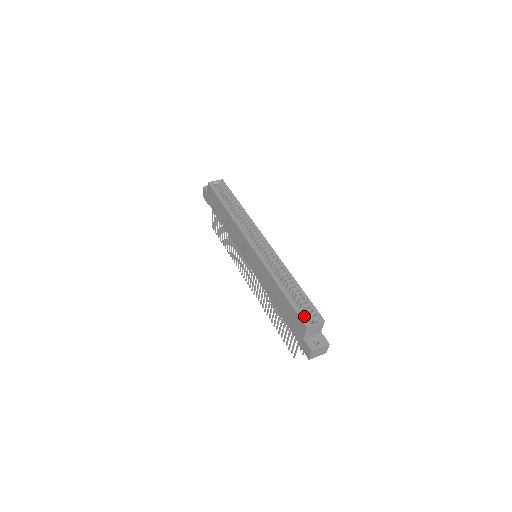
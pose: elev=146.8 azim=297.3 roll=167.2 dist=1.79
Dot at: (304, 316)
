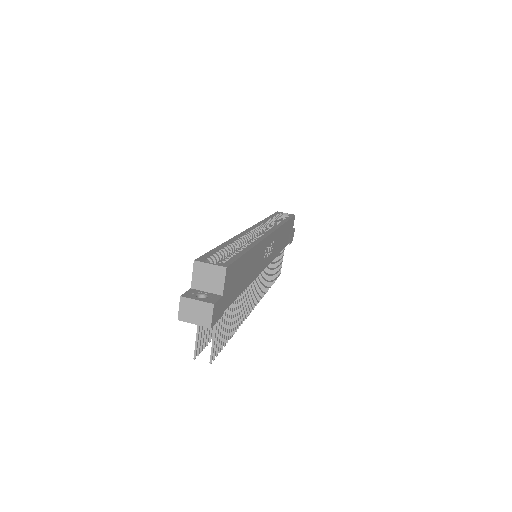
Dot at: (208, 257)
